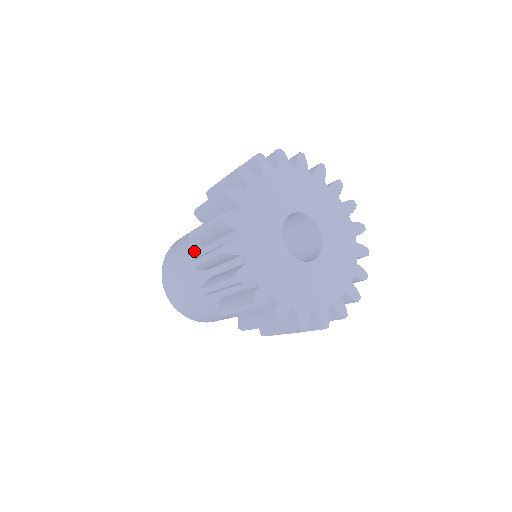
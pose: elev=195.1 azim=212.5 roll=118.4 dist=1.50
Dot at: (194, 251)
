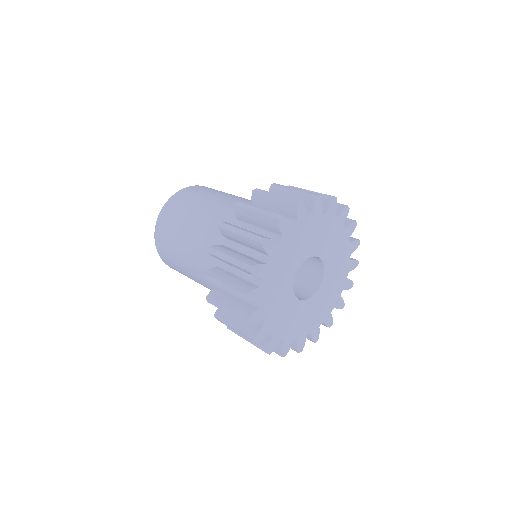
Dot at: (200, 271)
